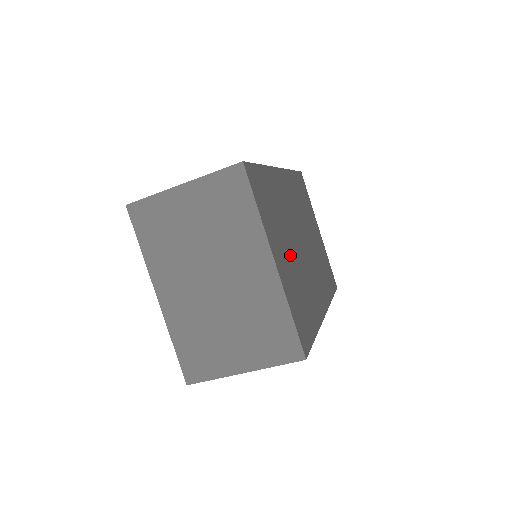
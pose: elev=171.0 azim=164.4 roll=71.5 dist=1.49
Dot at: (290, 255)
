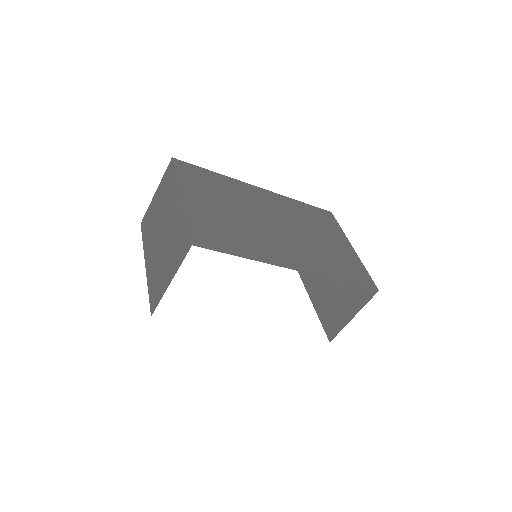
Dot at: (226, 211)
